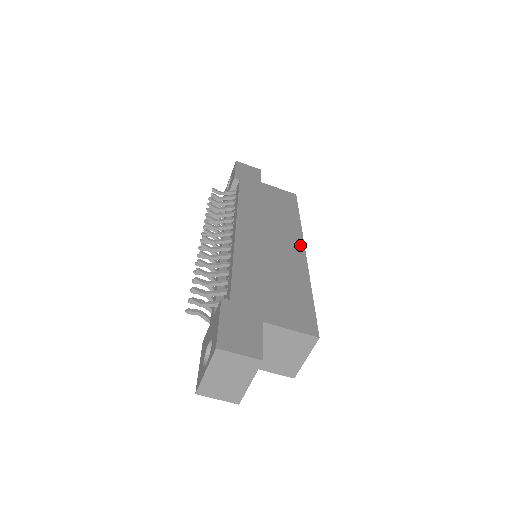
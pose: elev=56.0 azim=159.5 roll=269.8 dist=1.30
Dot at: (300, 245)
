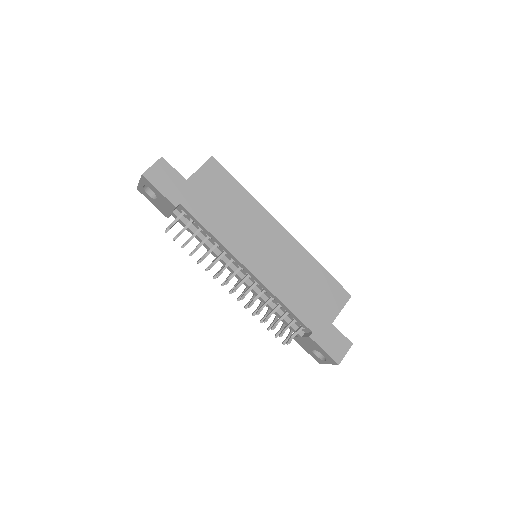
Dot at: (279, 228)
